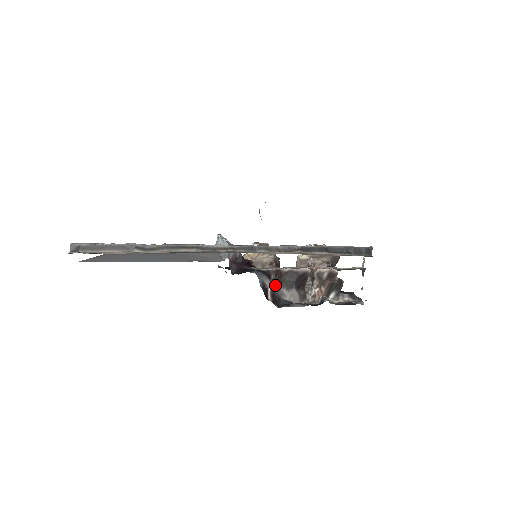
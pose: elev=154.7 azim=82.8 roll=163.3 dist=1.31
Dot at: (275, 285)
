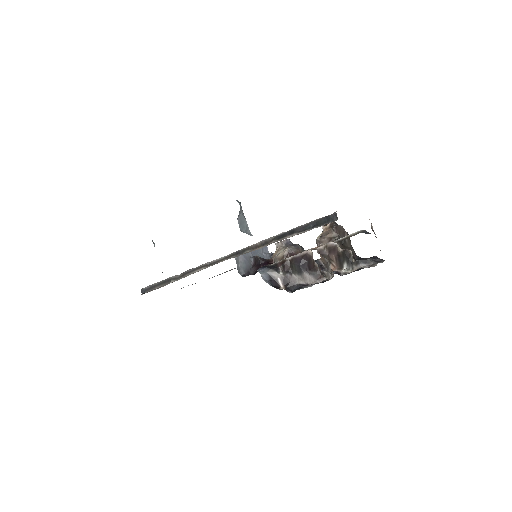
Dot at: (285, 274)
